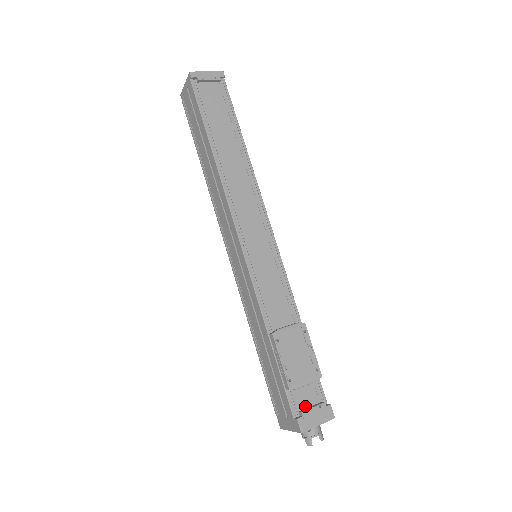
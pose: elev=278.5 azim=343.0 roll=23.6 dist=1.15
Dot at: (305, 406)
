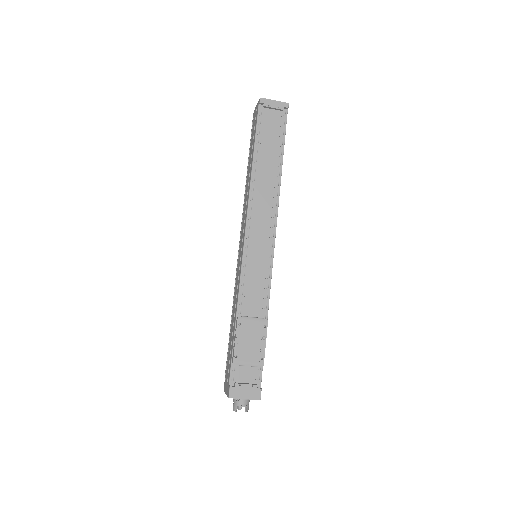
Dot at: (242, 381)
